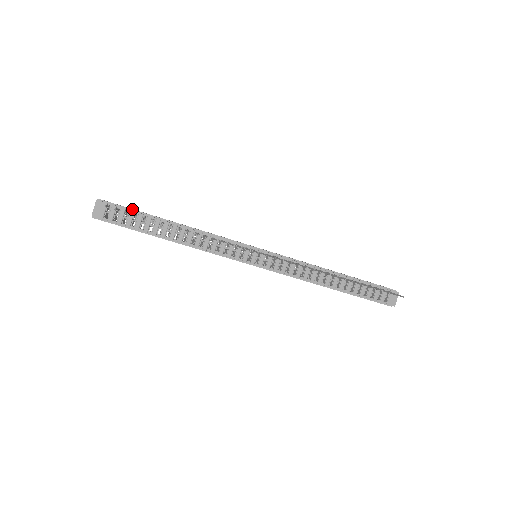
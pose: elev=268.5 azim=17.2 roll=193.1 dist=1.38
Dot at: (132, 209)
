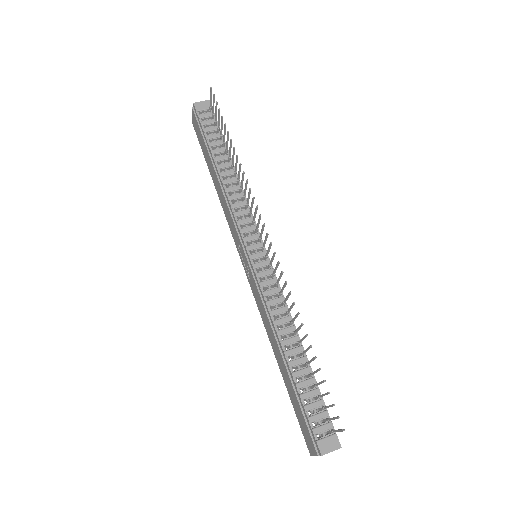
Dot at: occluded
